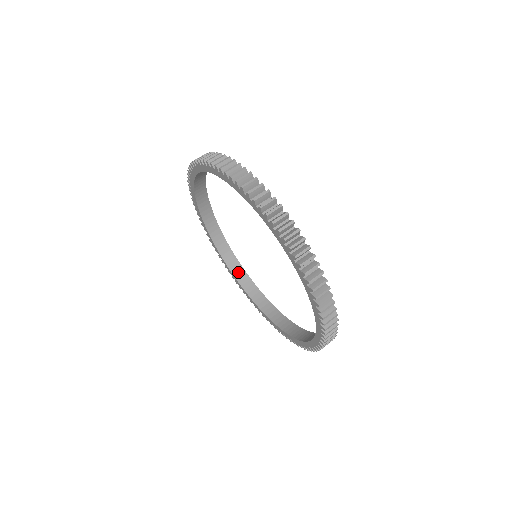
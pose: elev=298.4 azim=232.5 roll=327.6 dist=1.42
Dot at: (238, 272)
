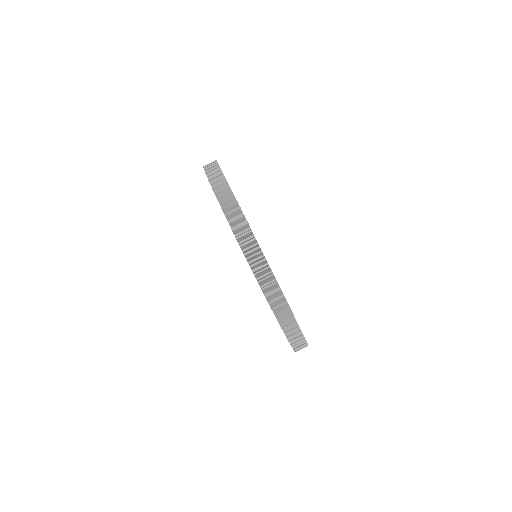
Dot at: occluded
